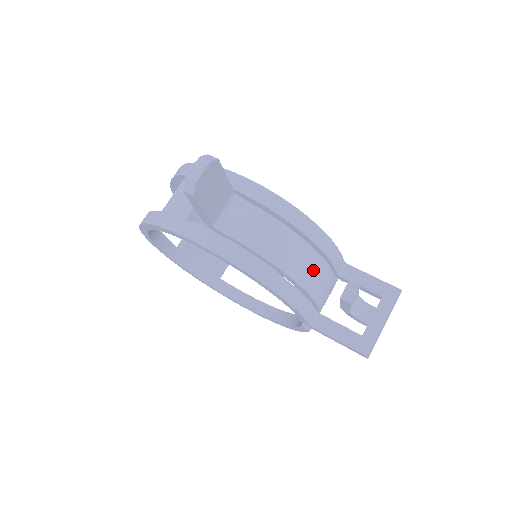
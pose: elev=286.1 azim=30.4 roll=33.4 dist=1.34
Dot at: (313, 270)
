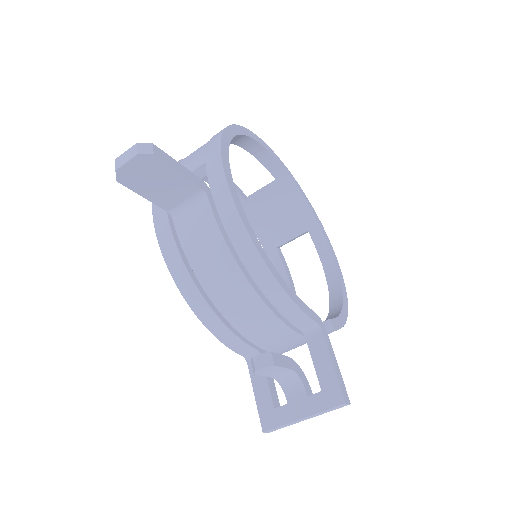
Dot at: (250, 313)
